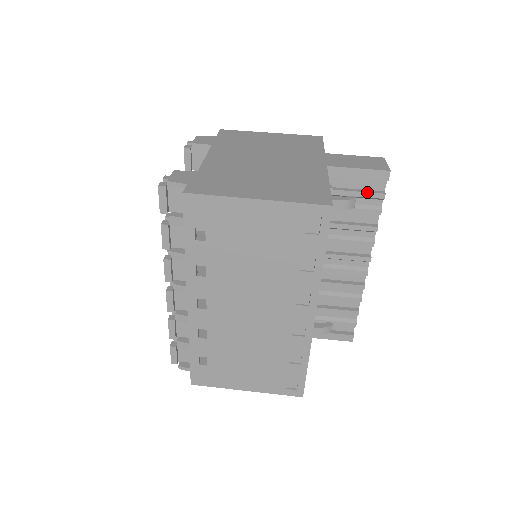
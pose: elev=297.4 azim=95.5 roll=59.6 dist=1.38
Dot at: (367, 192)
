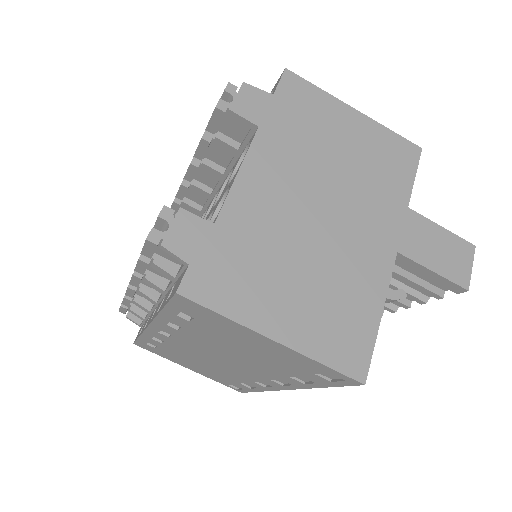
Dot at: (424, 287)
